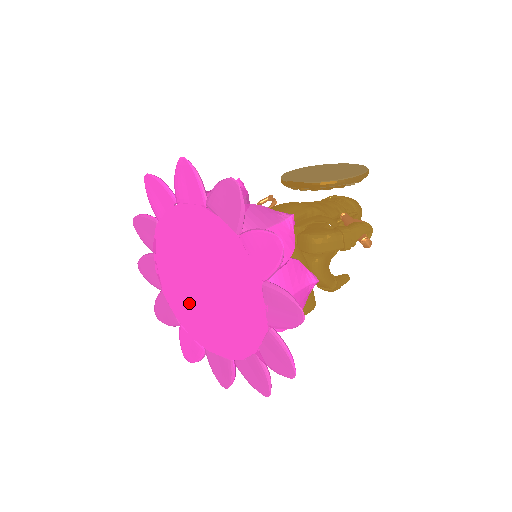
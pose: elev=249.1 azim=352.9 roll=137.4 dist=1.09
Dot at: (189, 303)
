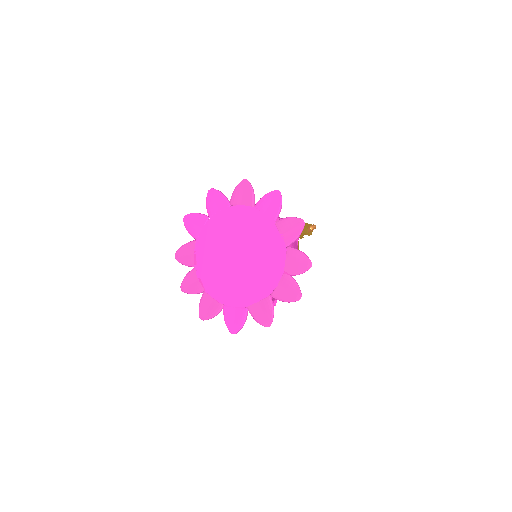
Dot at: (228, 280)
